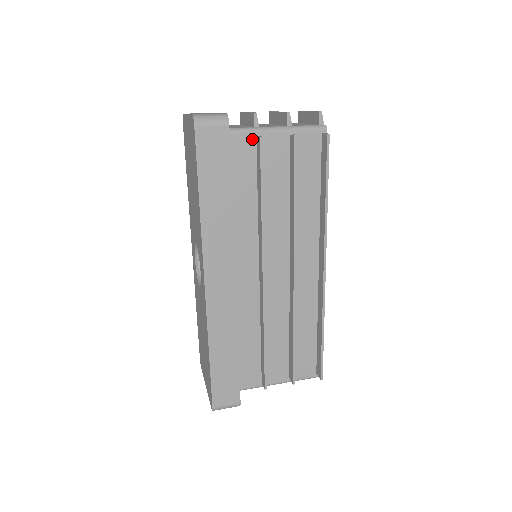
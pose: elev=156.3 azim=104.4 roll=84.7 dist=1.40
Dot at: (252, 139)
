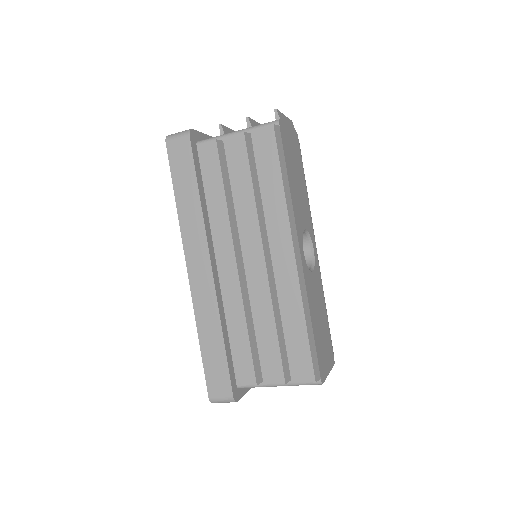
Dot at: occluded
